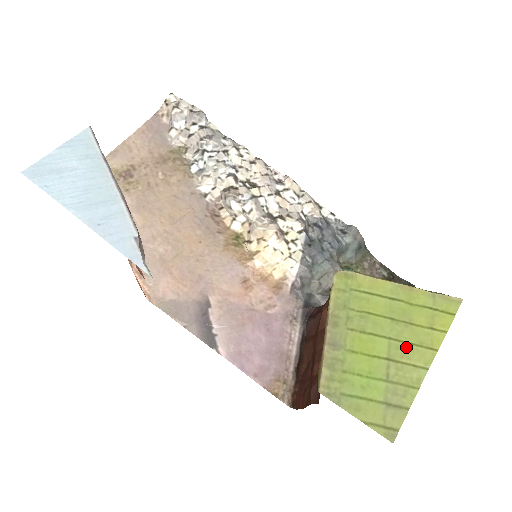
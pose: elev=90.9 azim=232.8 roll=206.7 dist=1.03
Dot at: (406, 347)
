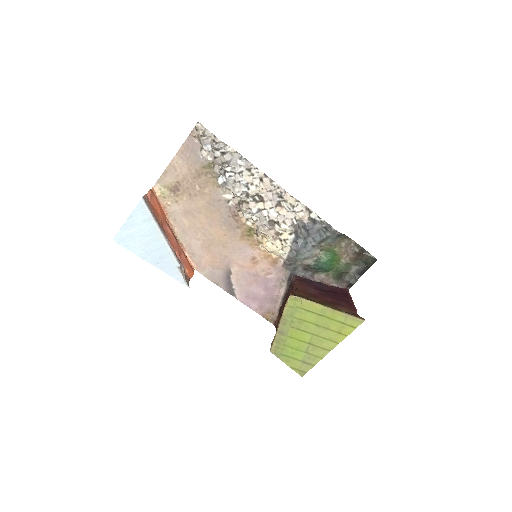
Dot at: (321, 340)
